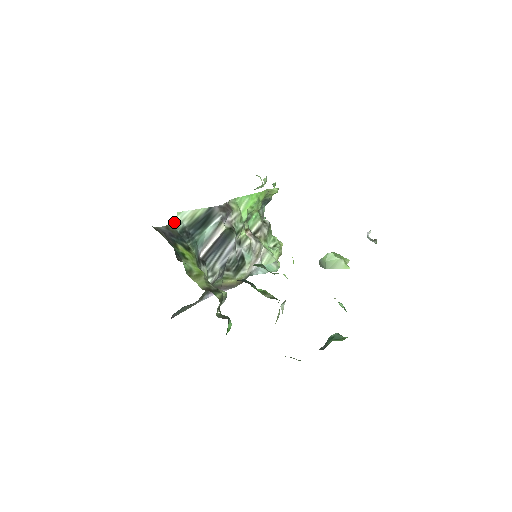
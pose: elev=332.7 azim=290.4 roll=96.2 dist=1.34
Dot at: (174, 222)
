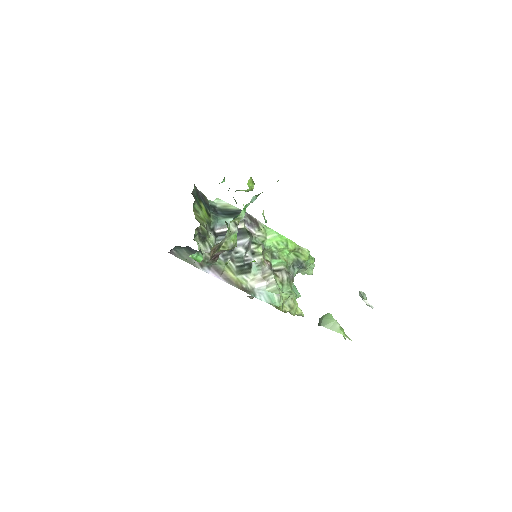
Dot at: (211, 201)
